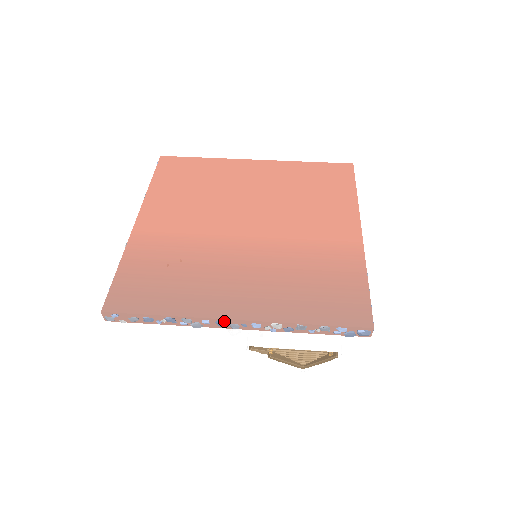
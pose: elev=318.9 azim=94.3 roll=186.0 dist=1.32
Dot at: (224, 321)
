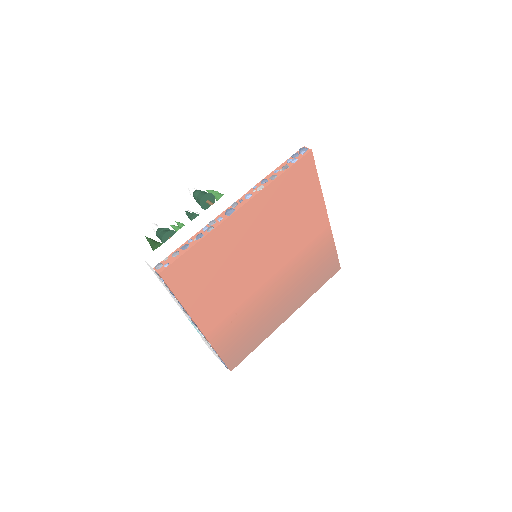
Dot at: (283, 322)
